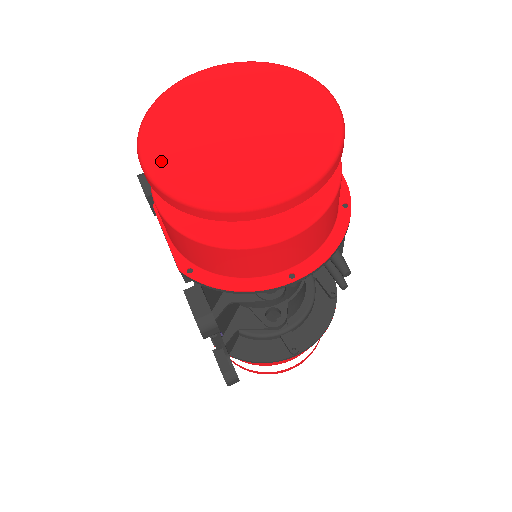
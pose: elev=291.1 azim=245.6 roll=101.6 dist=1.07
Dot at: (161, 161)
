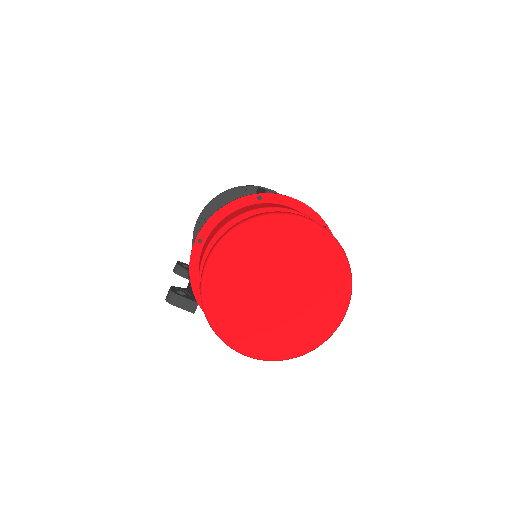
Dot at: (260, 349)
